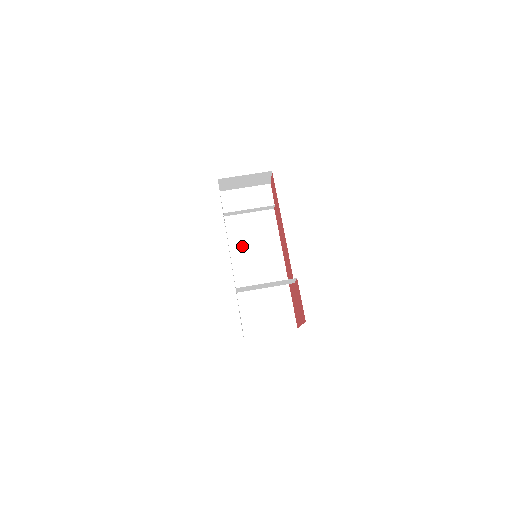
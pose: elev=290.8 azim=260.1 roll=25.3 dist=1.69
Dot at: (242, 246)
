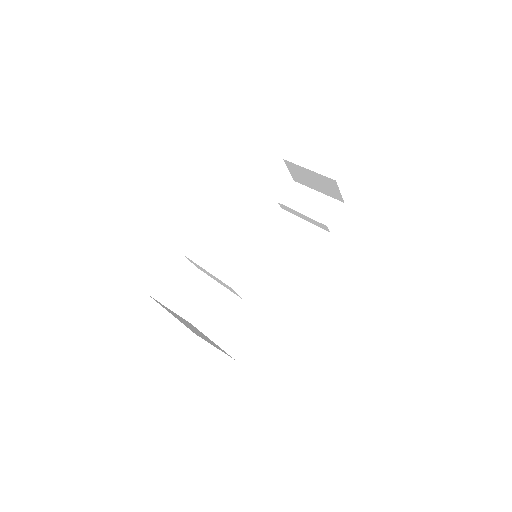
Dot at: (269, 245)
